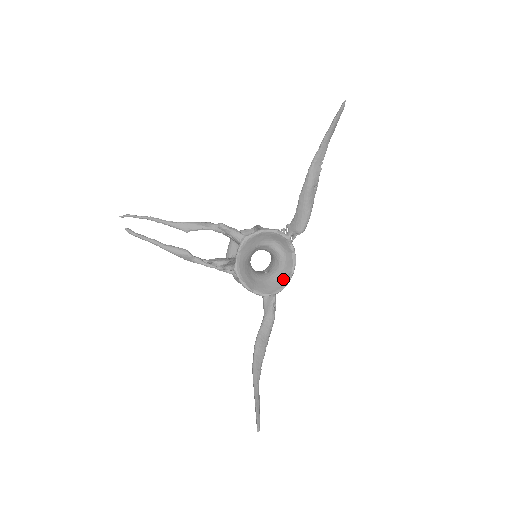
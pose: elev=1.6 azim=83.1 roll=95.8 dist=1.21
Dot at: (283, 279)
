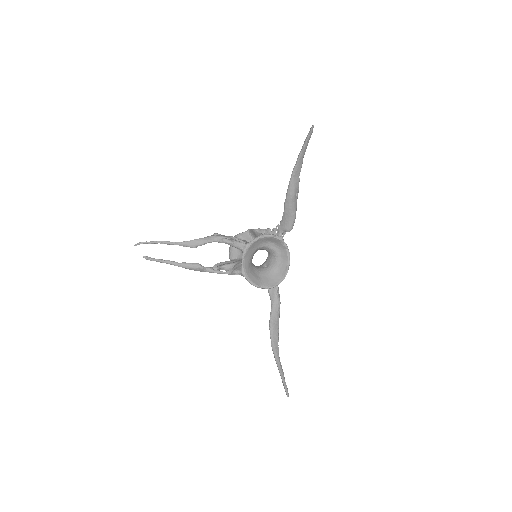
Dot at: (282, 271)
